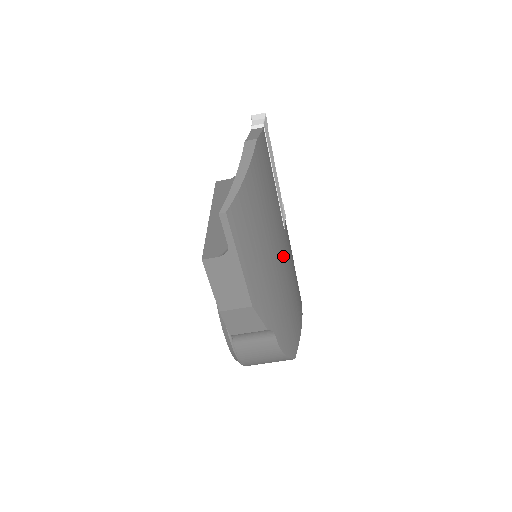
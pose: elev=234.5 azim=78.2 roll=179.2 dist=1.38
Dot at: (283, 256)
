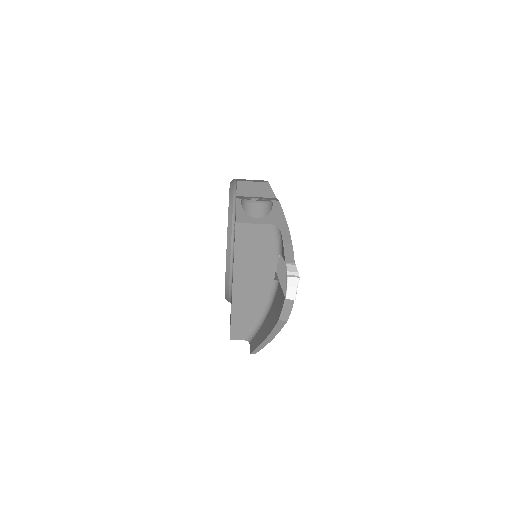
Dot at: occluded
